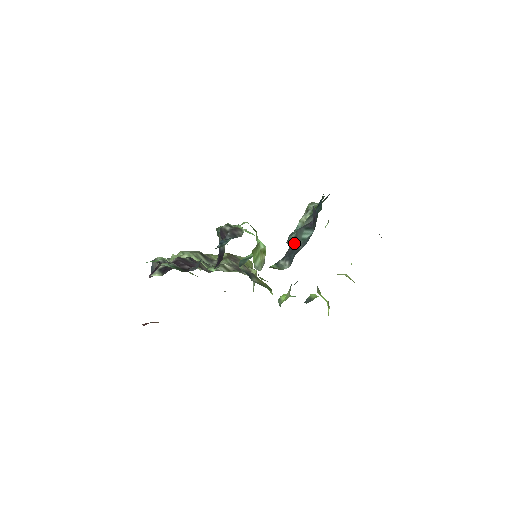
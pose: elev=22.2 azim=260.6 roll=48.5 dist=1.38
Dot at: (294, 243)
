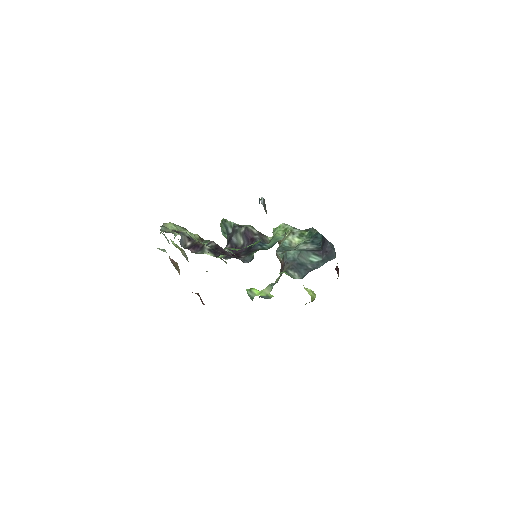
Dot at: (298, 260)
